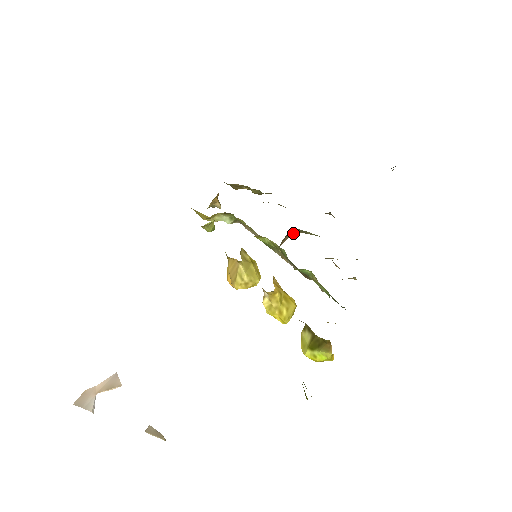
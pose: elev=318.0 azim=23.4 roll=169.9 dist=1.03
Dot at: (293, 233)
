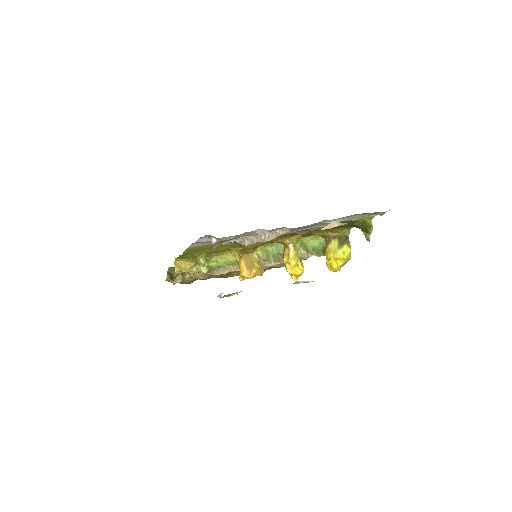
Dot at: occluded
